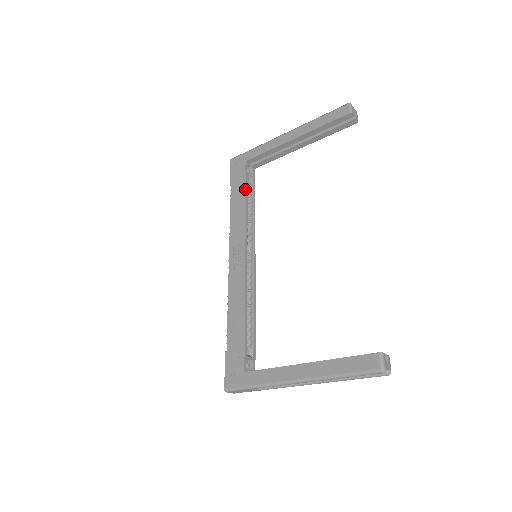
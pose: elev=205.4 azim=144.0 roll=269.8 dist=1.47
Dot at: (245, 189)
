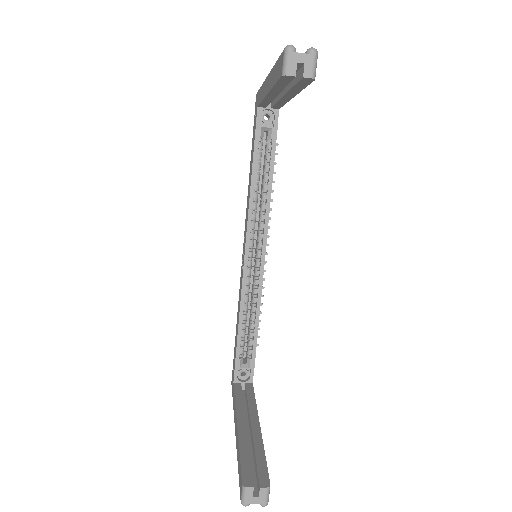
Dot at: (252, 156)
